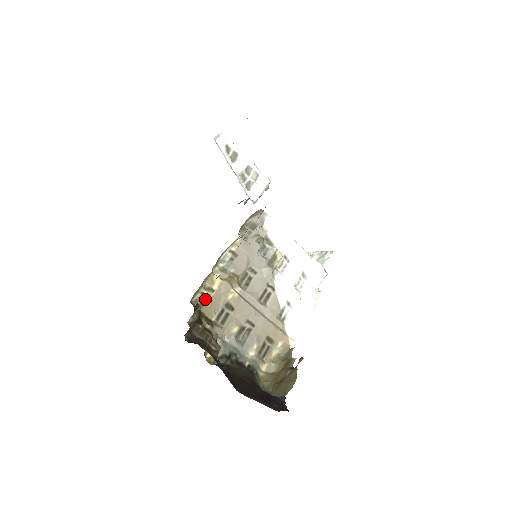
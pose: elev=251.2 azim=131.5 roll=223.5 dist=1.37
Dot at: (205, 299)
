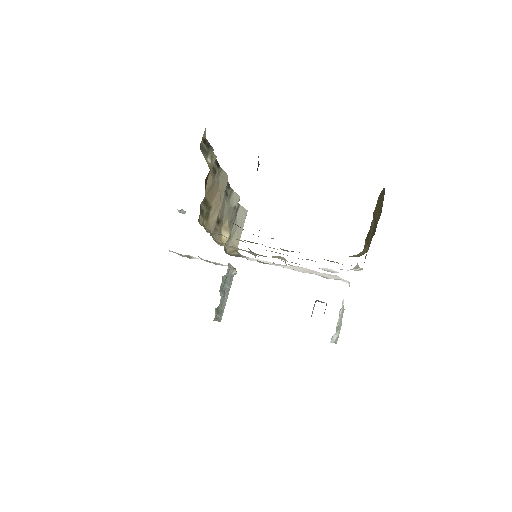
Dot at: occluded
